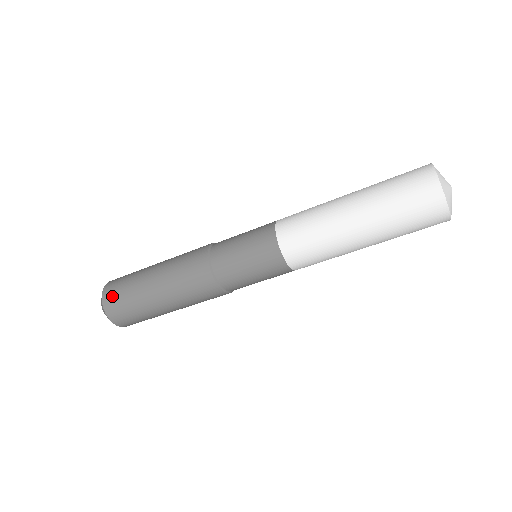
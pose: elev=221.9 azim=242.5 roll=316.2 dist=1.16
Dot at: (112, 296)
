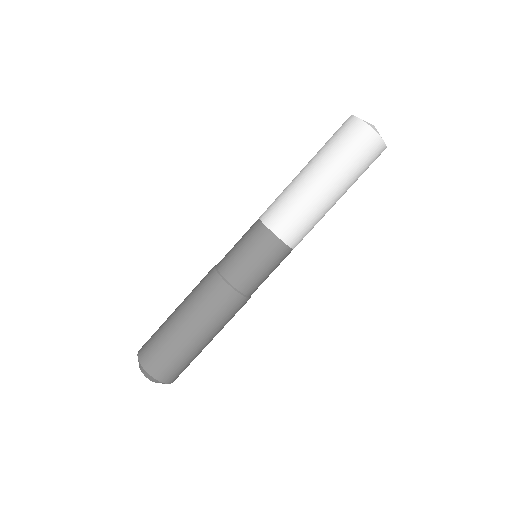
Dot at: (146, 344)
